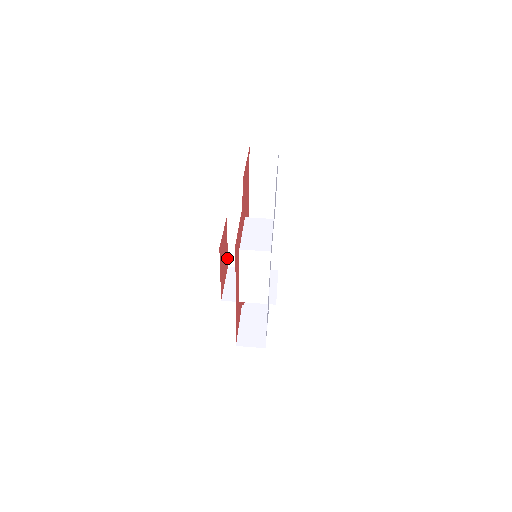
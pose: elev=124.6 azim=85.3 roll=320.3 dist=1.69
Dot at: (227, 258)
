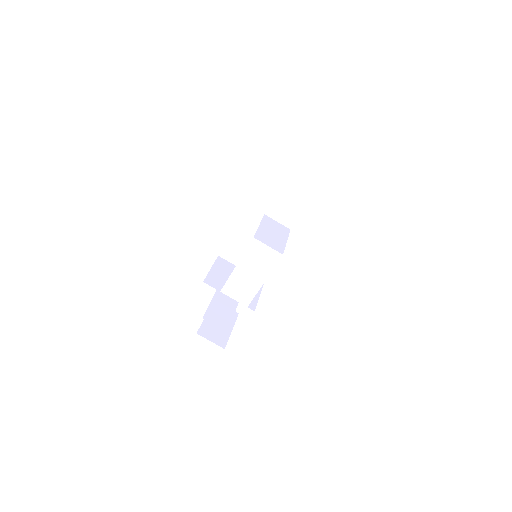
Dot at: occluded
